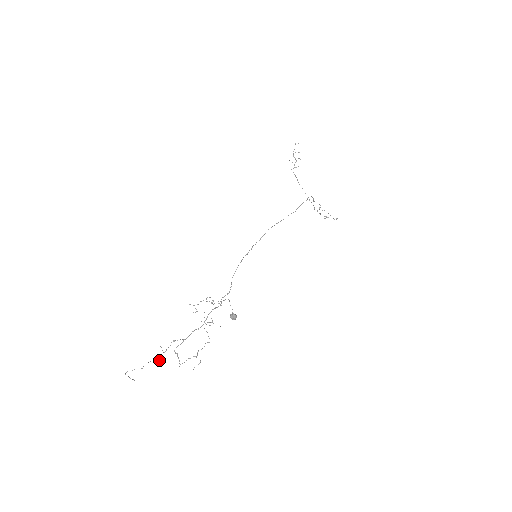
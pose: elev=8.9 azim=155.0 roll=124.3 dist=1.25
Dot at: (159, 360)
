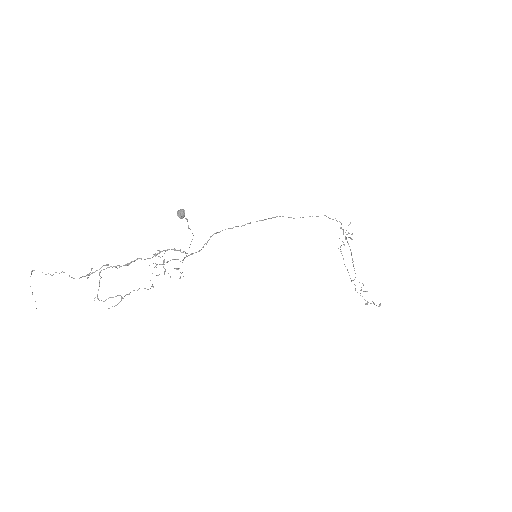
Dot at: occluded
